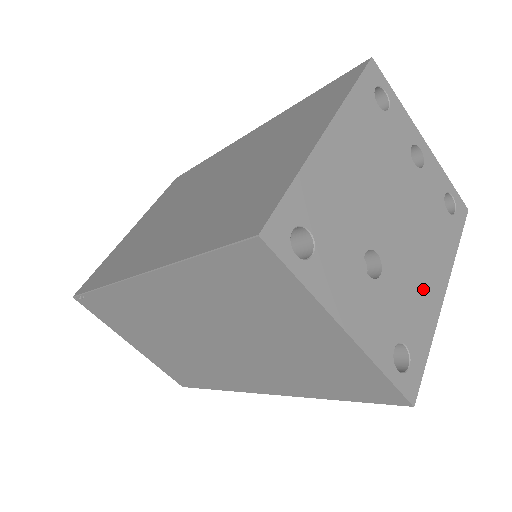
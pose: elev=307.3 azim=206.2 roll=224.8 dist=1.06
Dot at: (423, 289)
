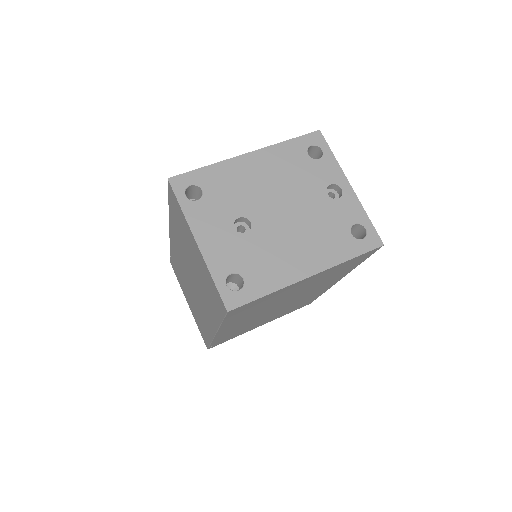
Dot at: (285, 261)
